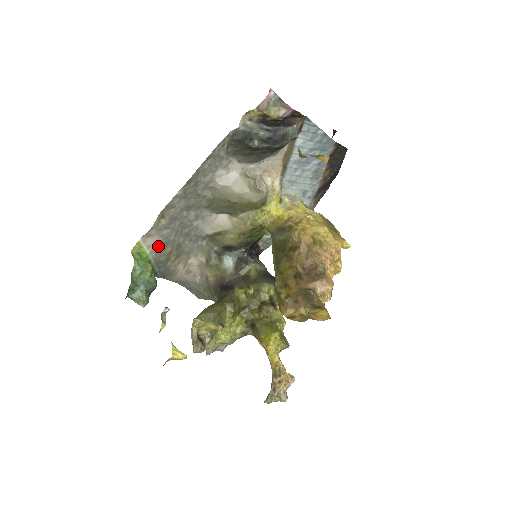
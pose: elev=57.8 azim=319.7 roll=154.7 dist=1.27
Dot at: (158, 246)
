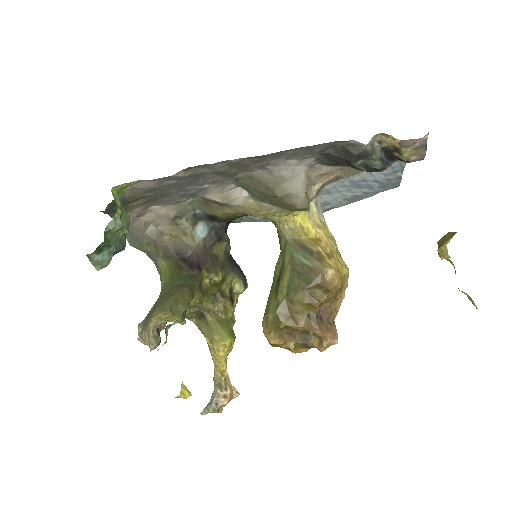
Dot at: (143, 189)
